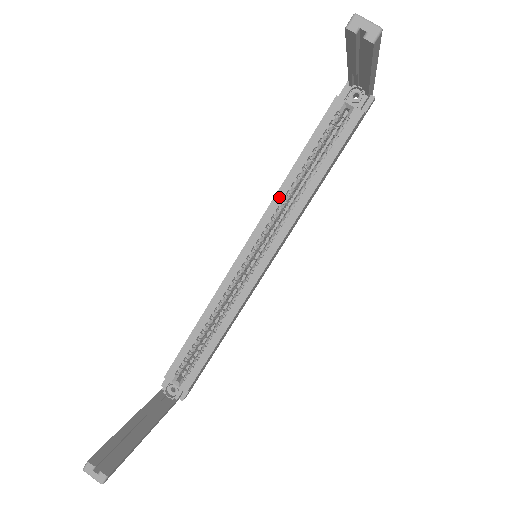
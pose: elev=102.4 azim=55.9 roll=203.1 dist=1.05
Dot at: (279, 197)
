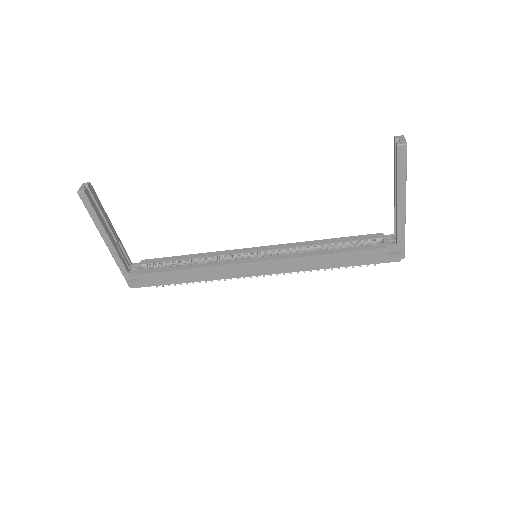
Dot at: (302, 244)
